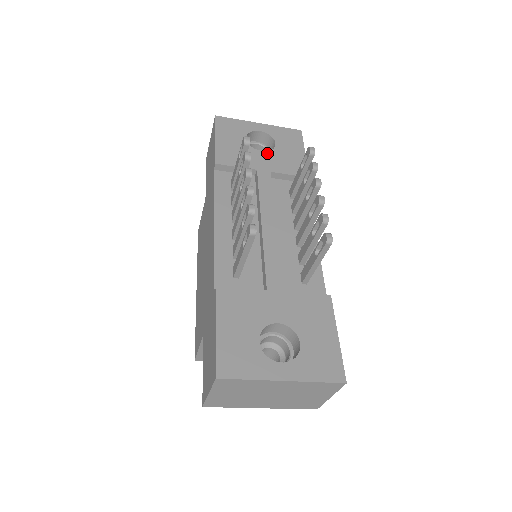
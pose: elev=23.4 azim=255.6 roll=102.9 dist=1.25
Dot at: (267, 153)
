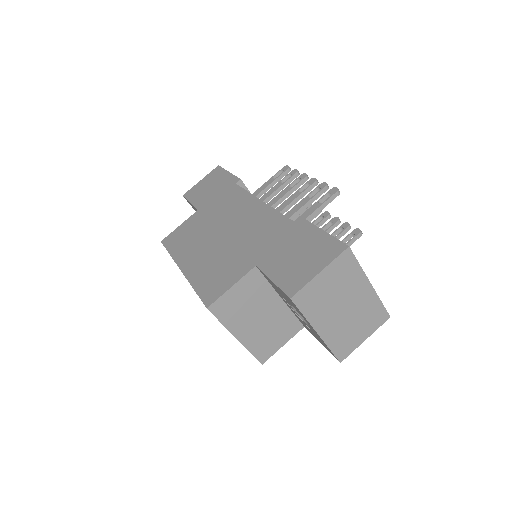
Dot at: occluded
